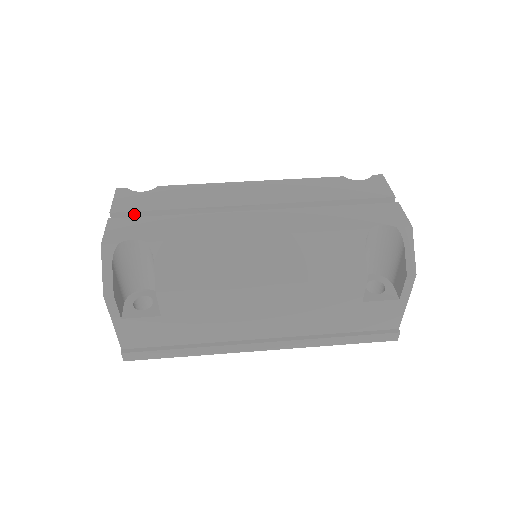
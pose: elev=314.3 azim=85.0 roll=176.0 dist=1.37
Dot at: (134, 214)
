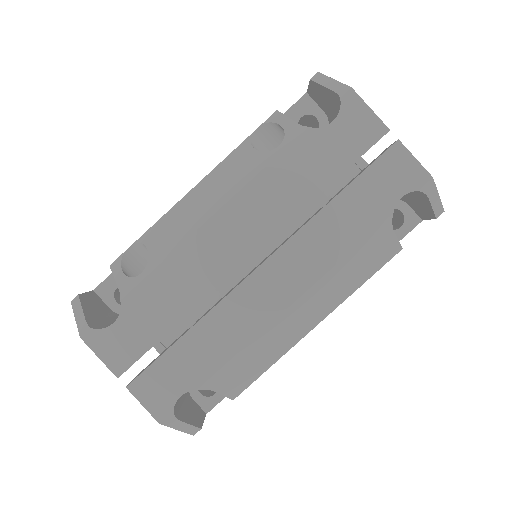
Dot at: occluded
